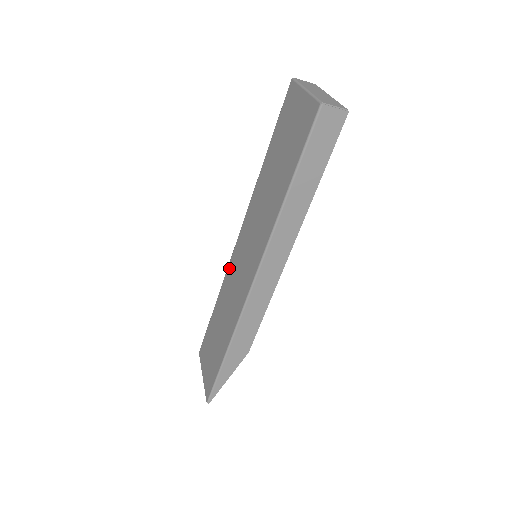
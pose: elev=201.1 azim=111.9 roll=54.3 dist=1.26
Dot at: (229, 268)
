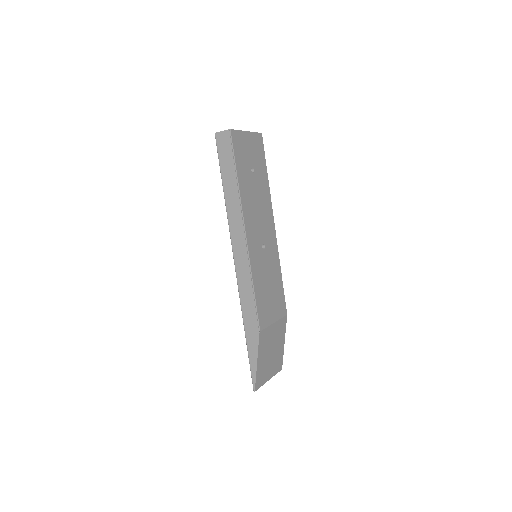
Dot at: occluded
